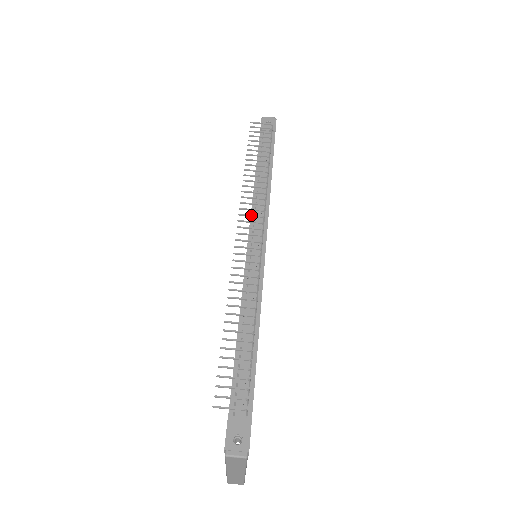
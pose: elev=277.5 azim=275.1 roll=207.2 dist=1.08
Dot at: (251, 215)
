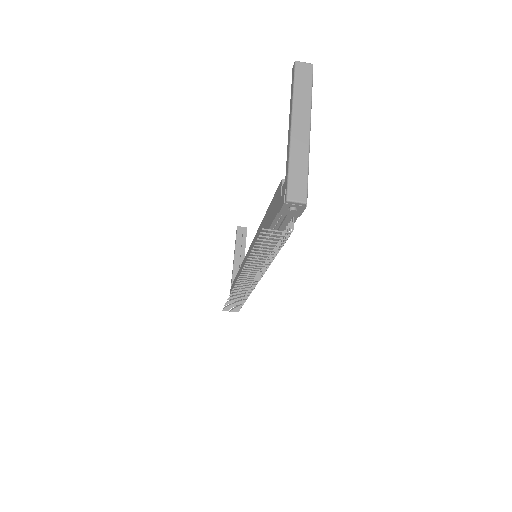
Dot at: occluded
